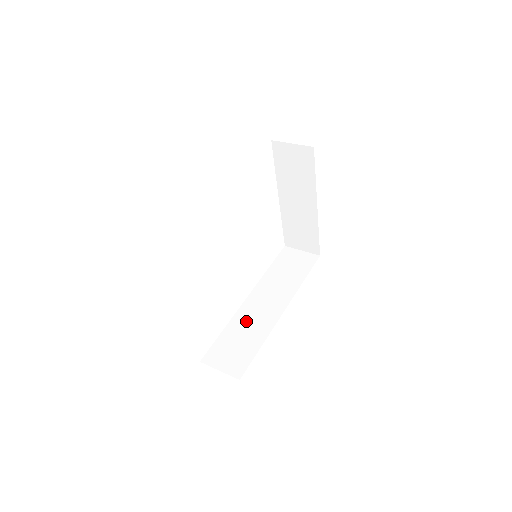
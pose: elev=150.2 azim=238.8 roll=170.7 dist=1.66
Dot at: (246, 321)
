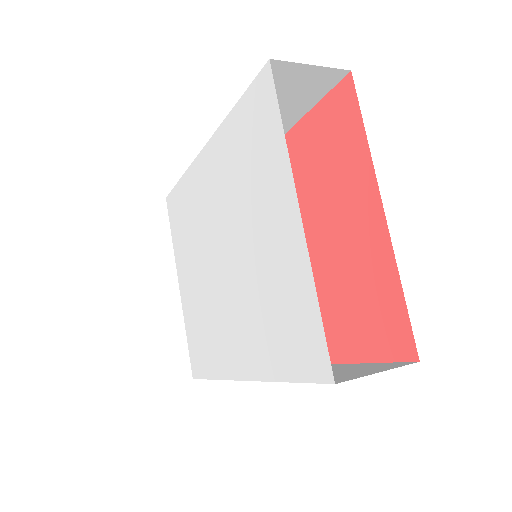
Dot at: occluded
